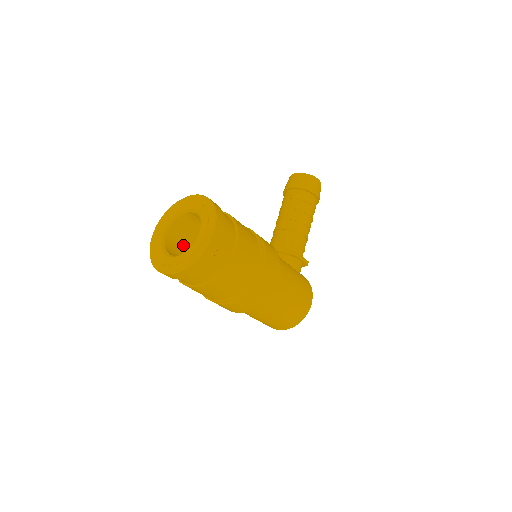
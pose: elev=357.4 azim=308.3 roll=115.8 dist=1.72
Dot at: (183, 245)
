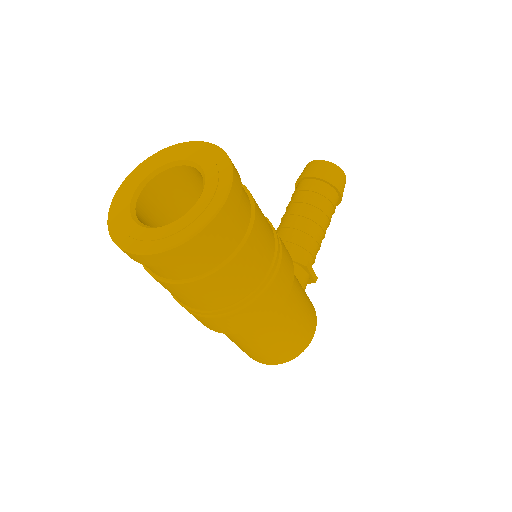
Dot at: (162, 216)
